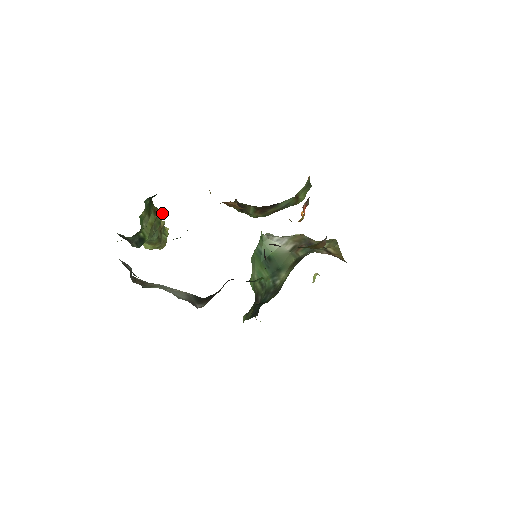
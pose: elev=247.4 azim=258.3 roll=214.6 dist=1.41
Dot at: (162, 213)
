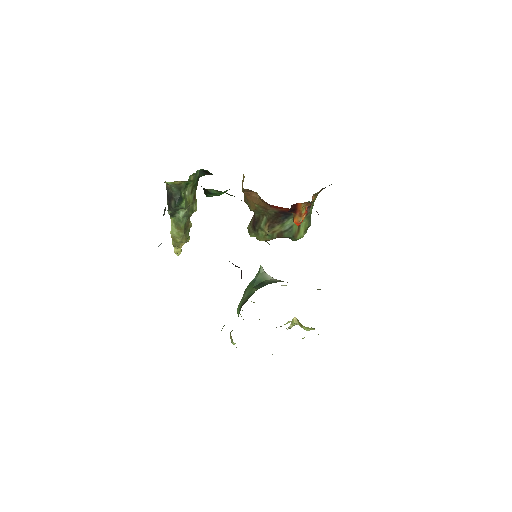
Dot at: (196, 208)
